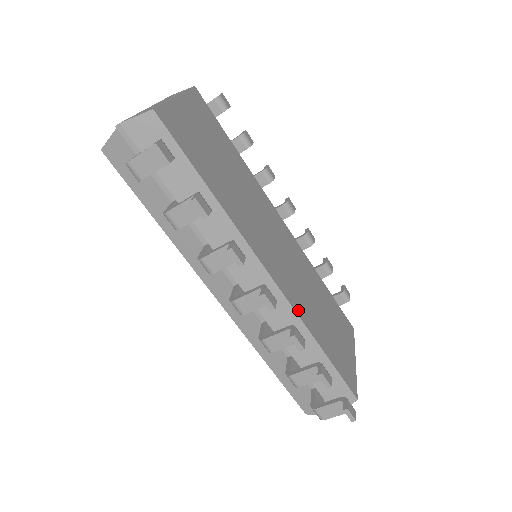
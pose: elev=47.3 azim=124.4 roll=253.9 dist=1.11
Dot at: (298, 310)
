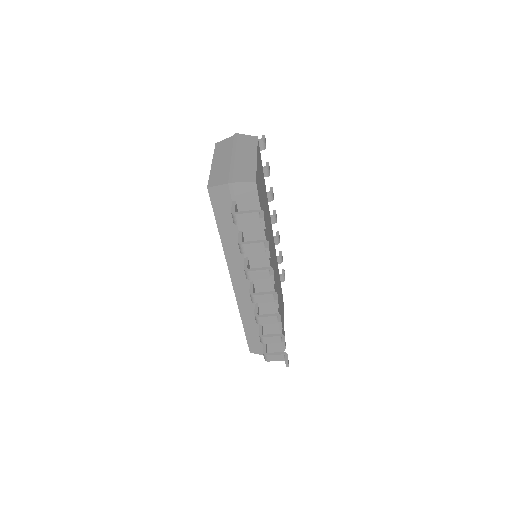
Dot at: occluded
